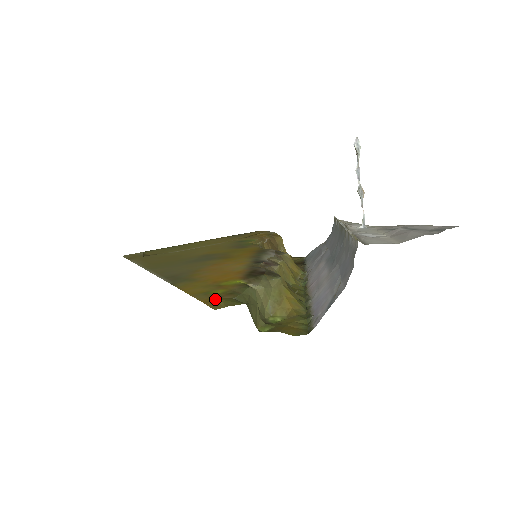
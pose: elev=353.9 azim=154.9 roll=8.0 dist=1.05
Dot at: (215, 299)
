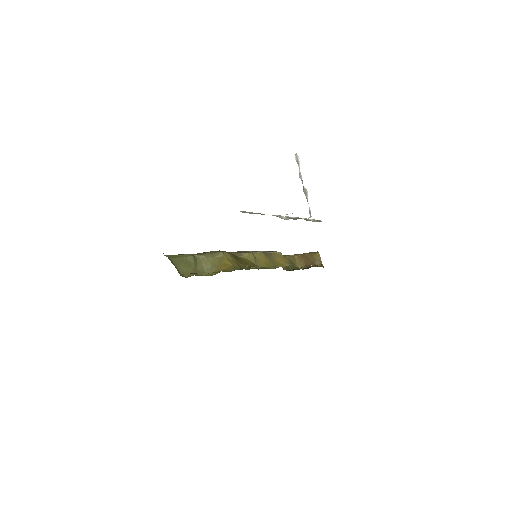
Dot at: occluded
